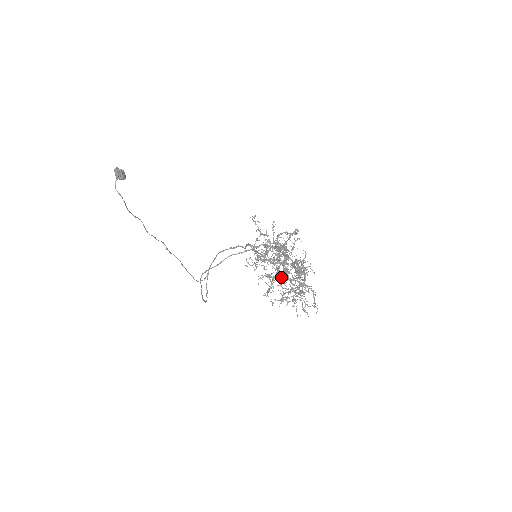
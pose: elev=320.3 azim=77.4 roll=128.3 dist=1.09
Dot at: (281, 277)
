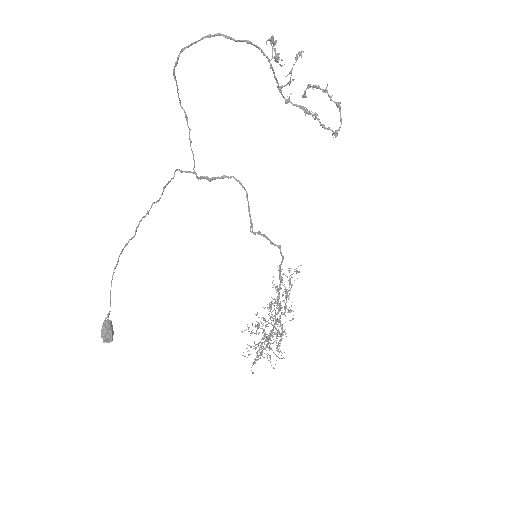
Dot at: occluded
